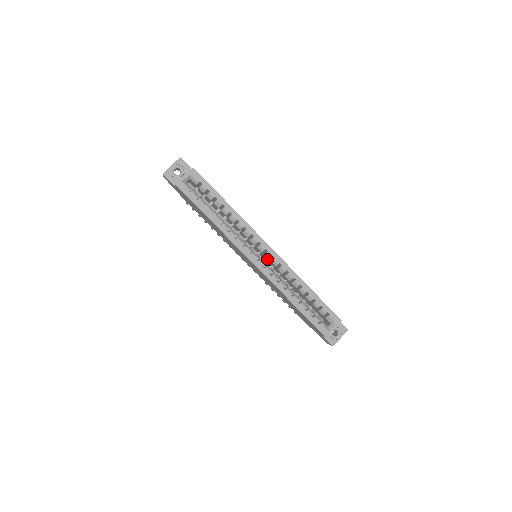
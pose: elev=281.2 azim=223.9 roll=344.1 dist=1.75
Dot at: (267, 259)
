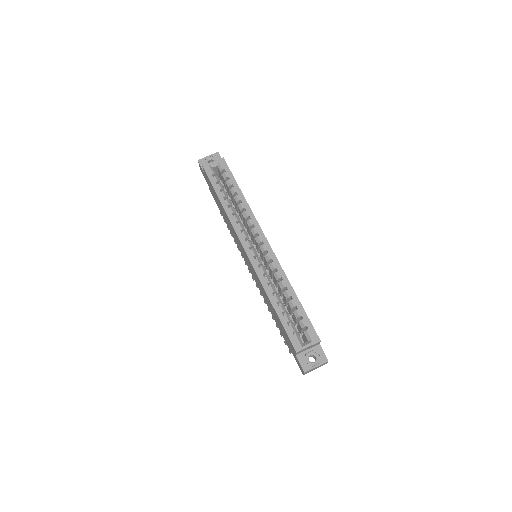
Dot at: occluded
